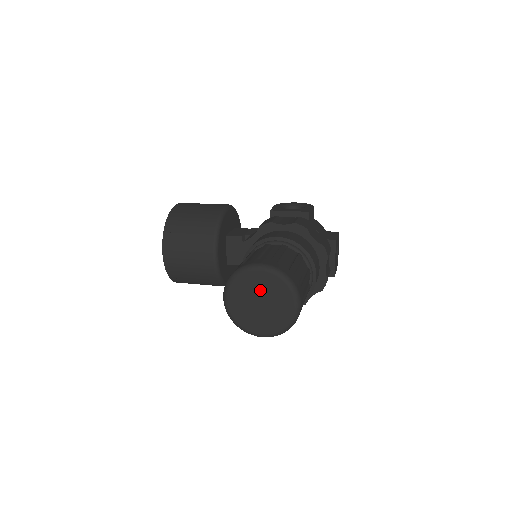
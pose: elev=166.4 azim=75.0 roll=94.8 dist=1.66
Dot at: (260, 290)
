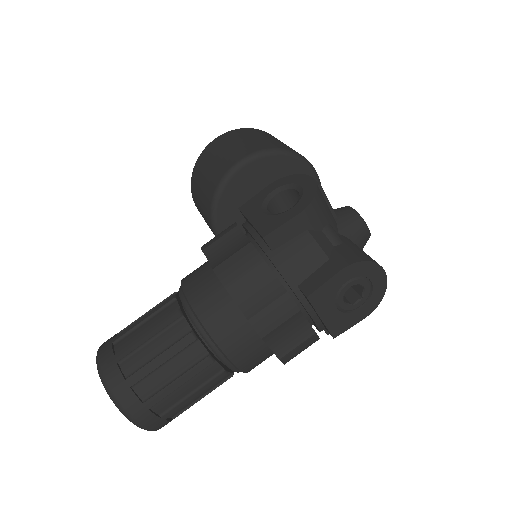
Dot at: occluded
